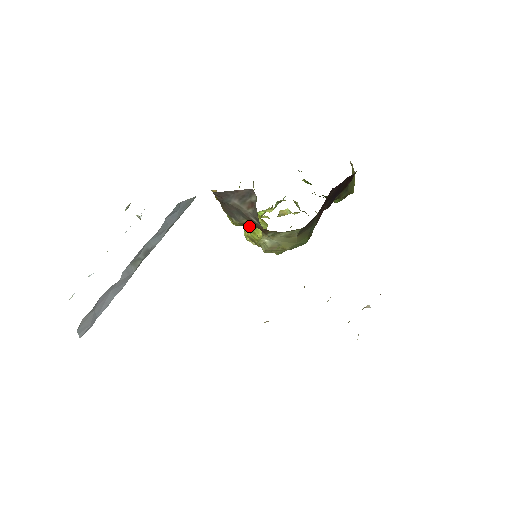
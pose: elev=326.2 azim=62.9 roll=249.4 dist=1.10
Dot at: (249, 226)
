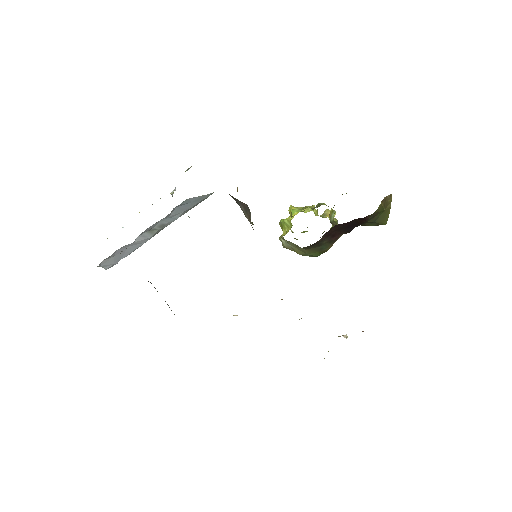
Dot at: occluded
